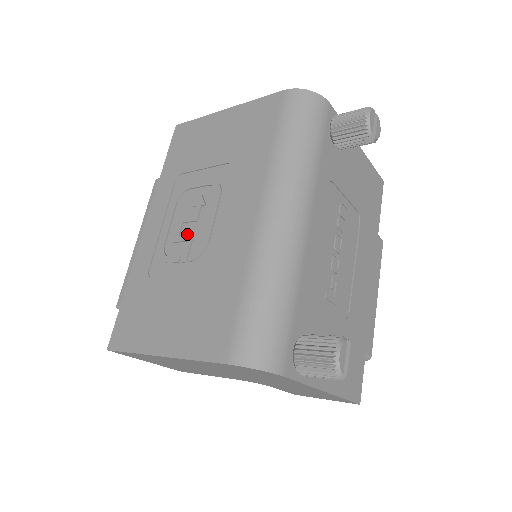
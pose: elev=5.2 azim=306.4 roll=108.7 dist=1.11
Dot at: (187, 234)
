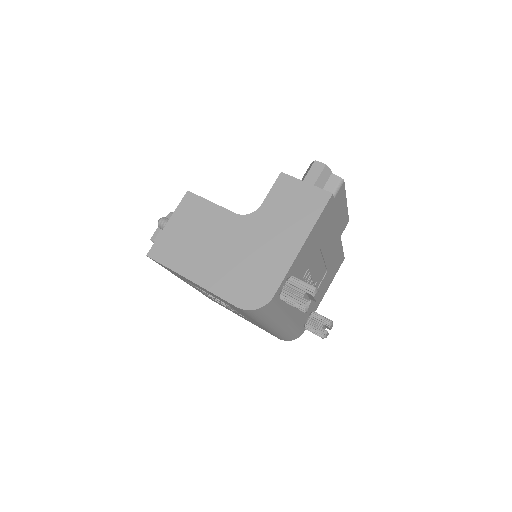
Dot at: occluded
